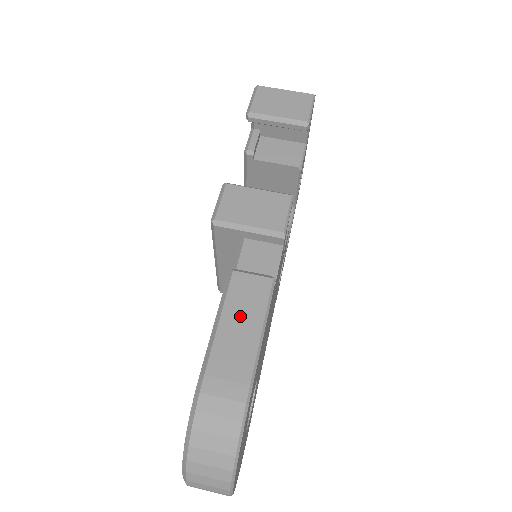
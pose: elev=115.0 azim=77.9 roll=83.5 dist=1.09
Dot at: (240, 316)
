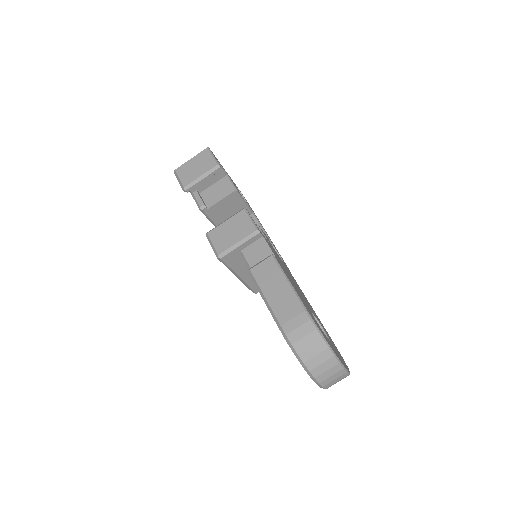
Dot at: (272, 286)
